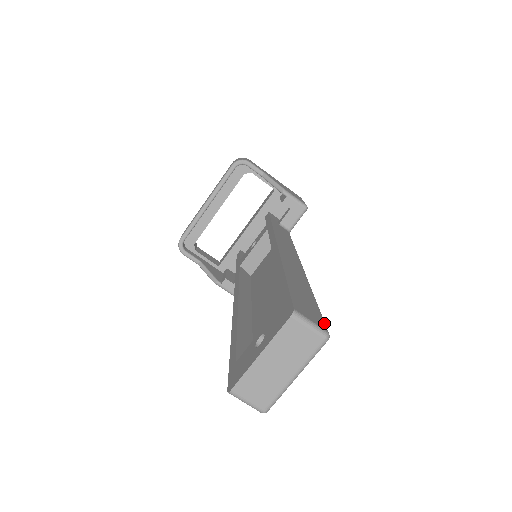
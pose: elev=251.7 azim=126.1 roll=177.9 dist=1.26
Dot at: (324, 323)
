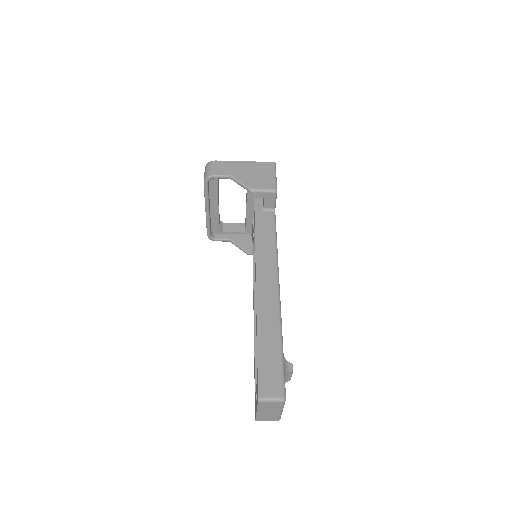
Dot at: (282, 386)
